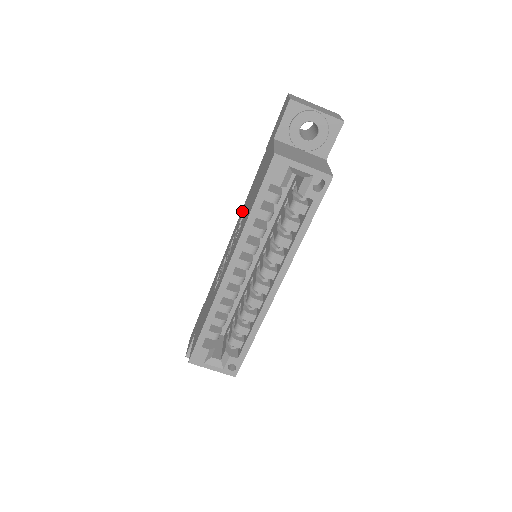
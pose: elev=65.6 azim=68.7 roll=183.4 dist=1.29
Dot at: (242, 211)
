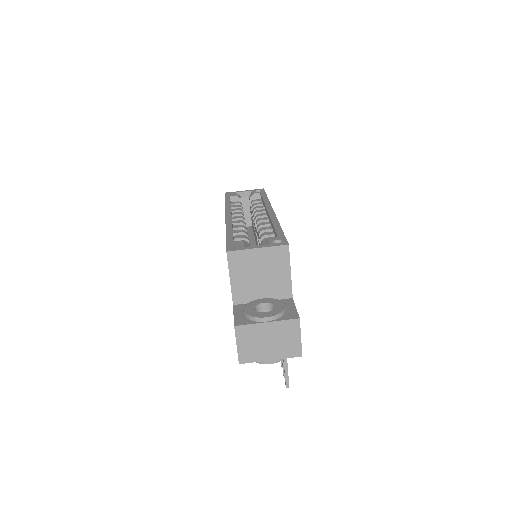
Dot at: occluded
